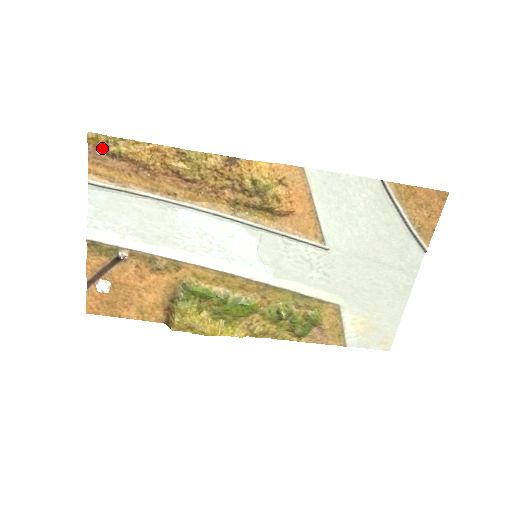
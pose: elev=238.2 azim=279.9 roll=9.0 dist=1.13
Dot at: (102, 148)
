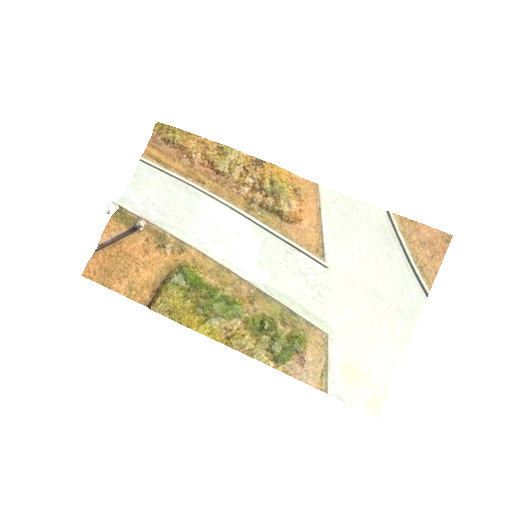
Dot at: (162, 134)
